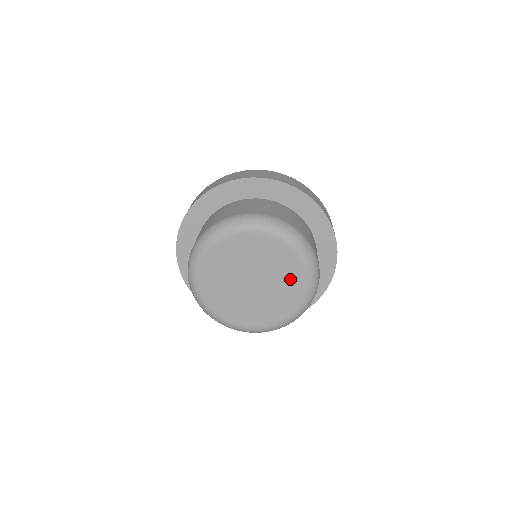
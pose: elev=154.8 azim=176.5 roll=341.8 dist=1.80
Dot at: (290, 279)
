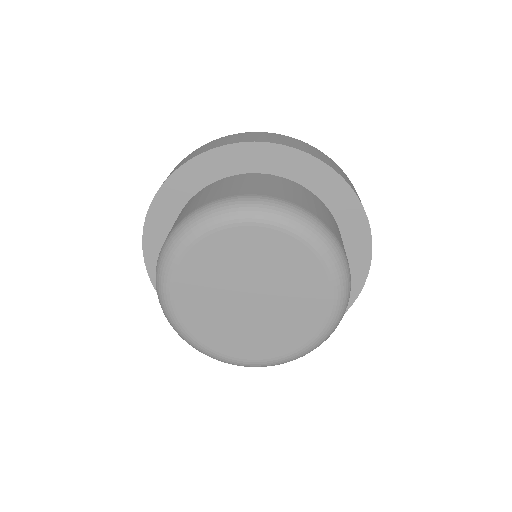
Dot at: (307, 306)
